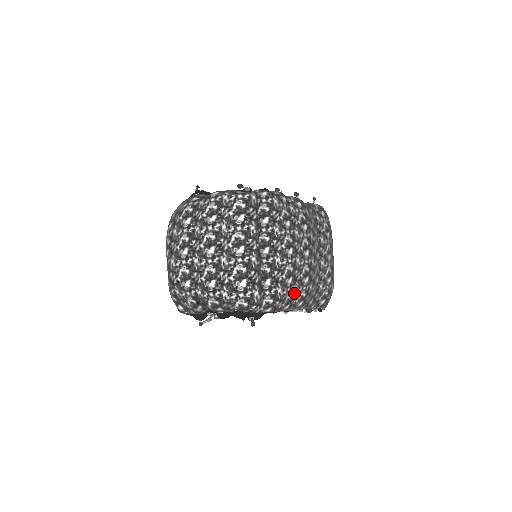
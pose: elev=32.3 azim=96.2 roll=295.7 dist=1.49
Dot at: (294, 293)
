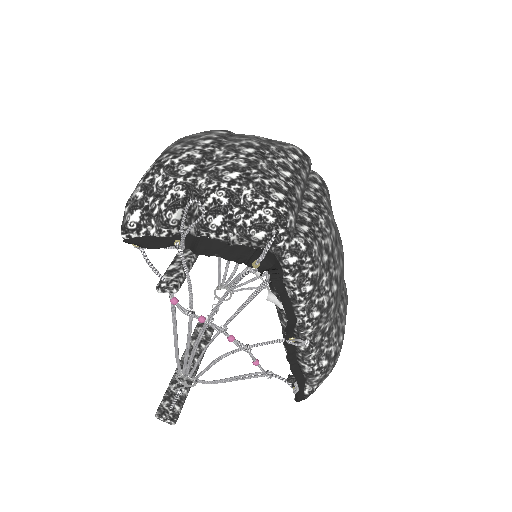
Dot at: (320, 284)
